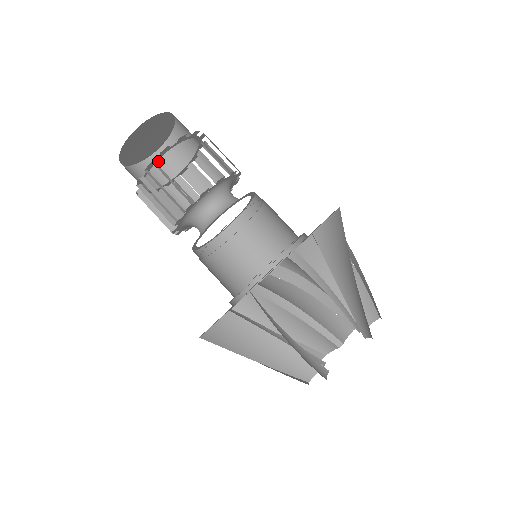
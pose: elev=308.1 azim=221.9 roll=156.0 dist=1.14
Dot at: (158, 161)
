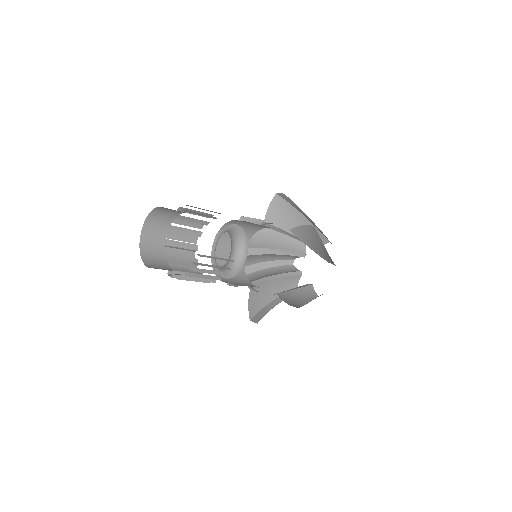
Dot at: (150, 228)
